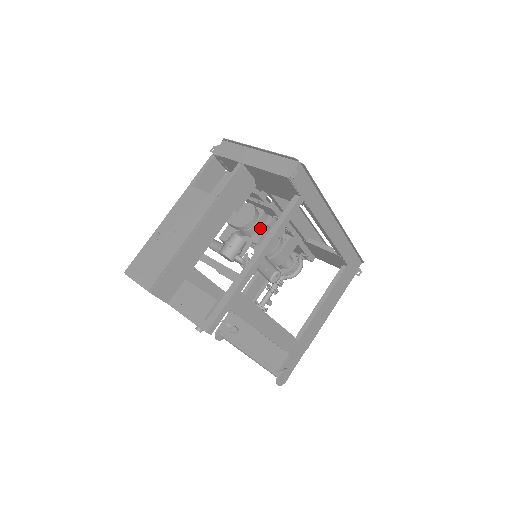
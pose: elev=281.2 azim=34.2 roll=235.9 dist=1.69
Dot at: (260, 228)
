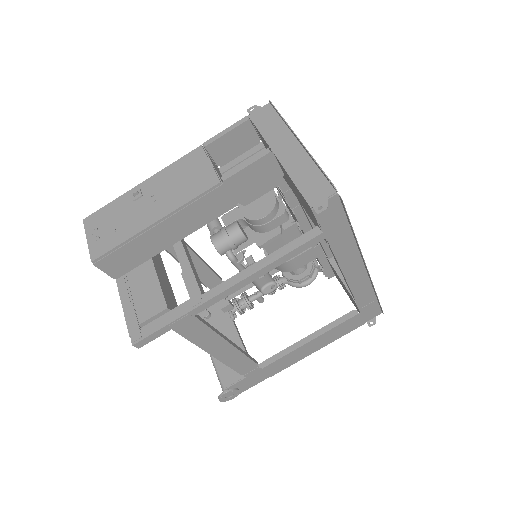
Dot at: (272, 229)
